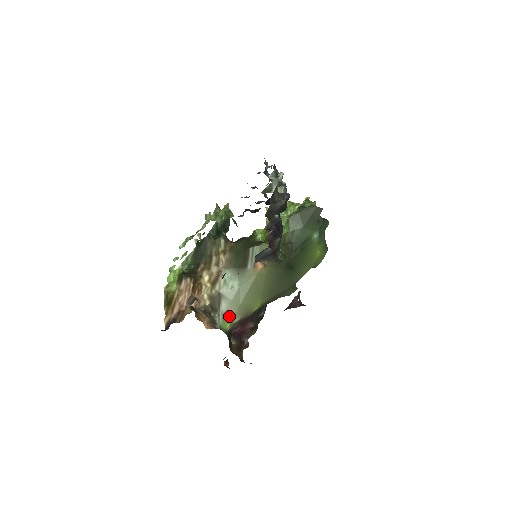
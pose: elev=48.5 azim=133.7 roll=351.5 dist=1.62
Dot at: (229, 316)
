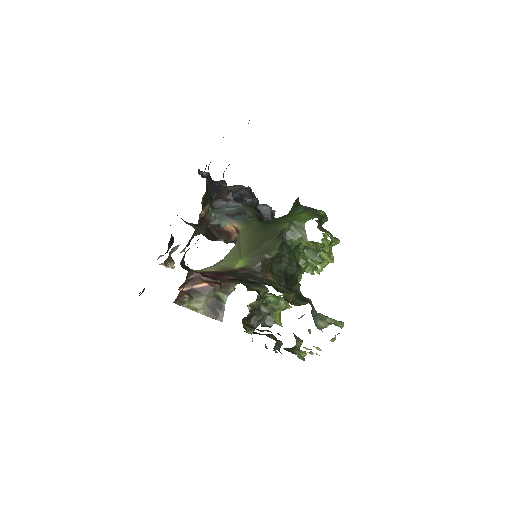
Dot at: occluded
